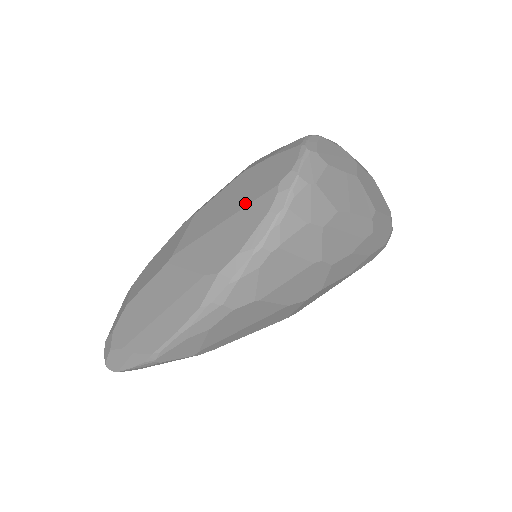
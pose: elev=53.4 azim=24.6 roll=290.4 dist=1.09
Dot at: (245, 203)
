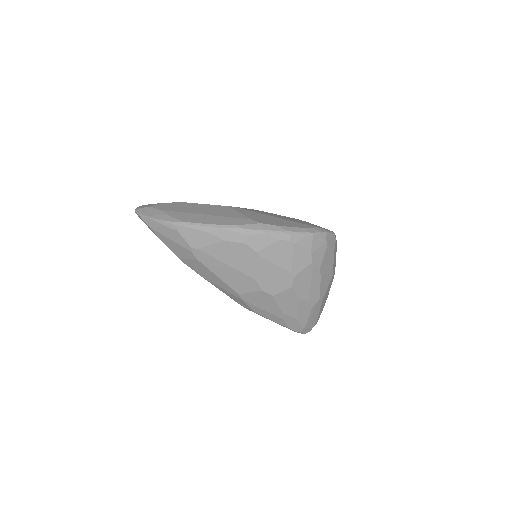
Dot at: (293, 221)
